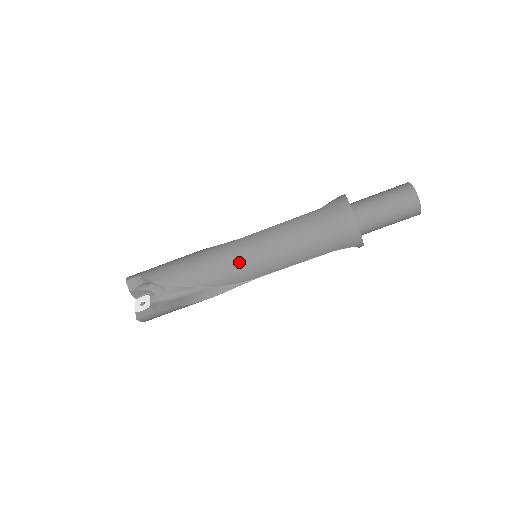
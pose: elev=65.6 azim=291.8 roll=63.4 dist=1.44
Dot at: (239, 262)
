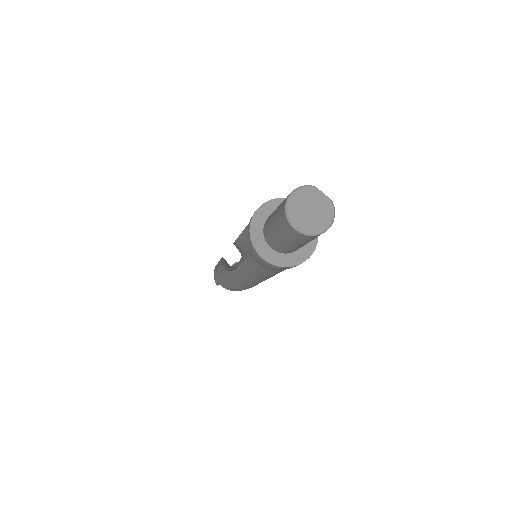
Dot at: (254, 283)
